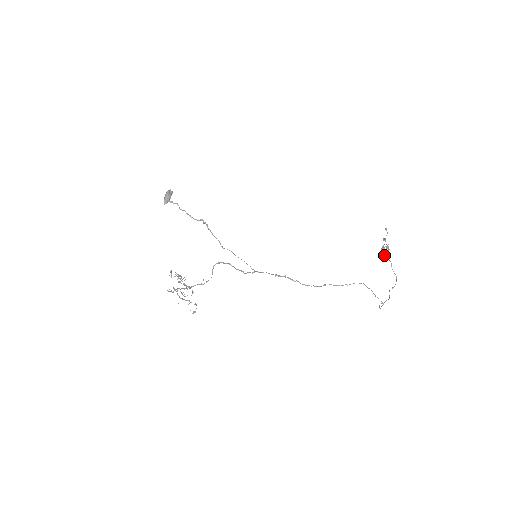
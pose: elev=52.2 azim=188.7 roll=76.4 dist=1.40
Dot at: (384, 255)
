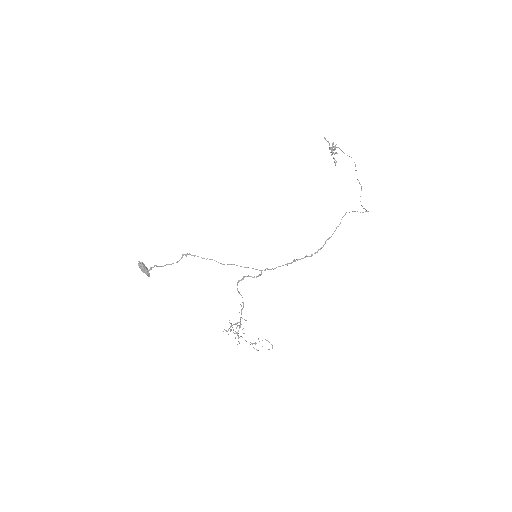
Dot at: occluded
